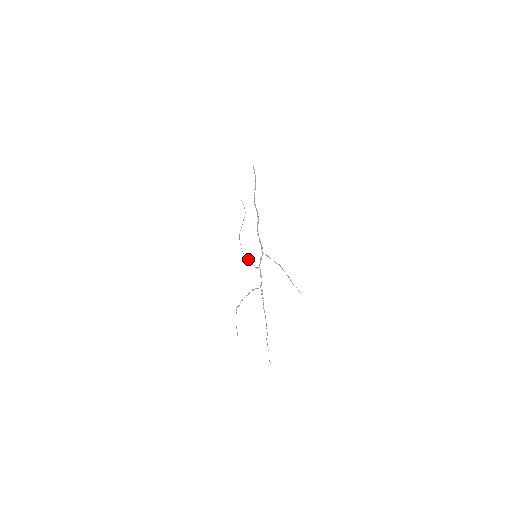
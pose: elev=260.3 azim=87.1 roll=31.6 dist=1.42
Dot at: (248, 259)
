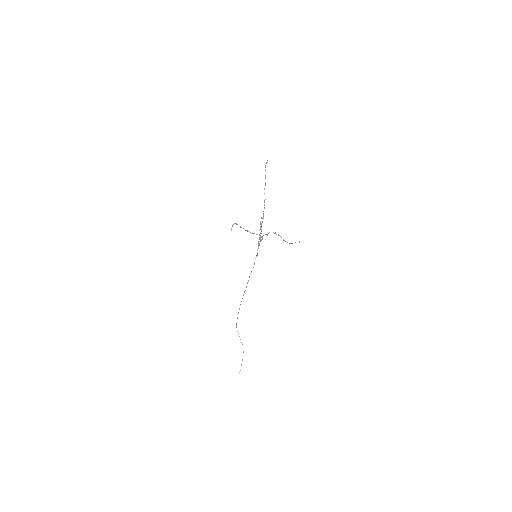
Dot at: (246, 287)
